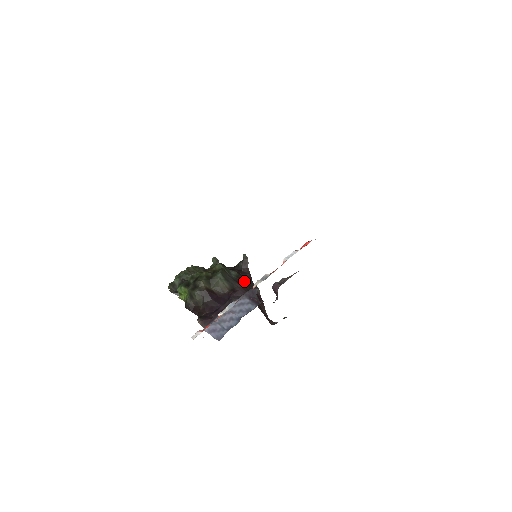
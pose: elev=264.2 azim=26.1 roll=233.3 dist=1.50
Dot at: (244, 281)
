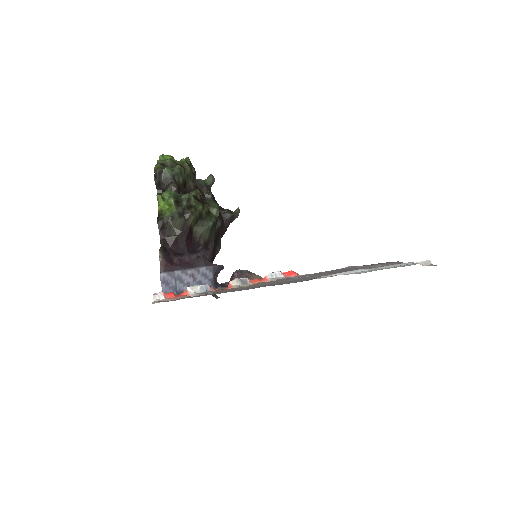
Dot at: (218, 236)
